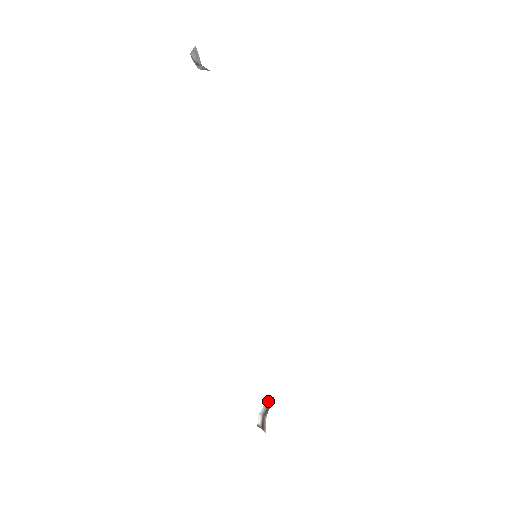
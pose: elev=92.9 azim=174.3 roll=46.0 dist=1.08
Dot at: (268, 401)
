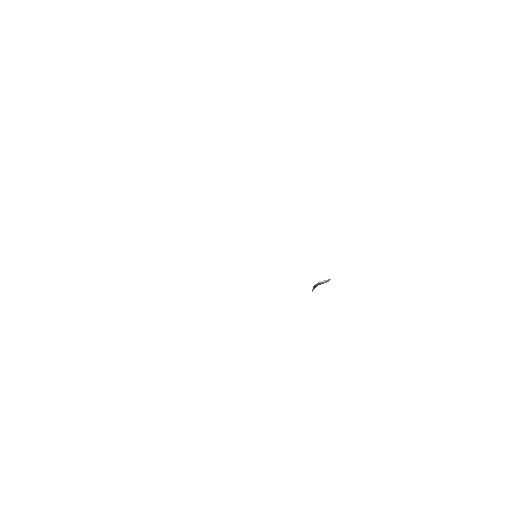
Dot at: (313, 288)
